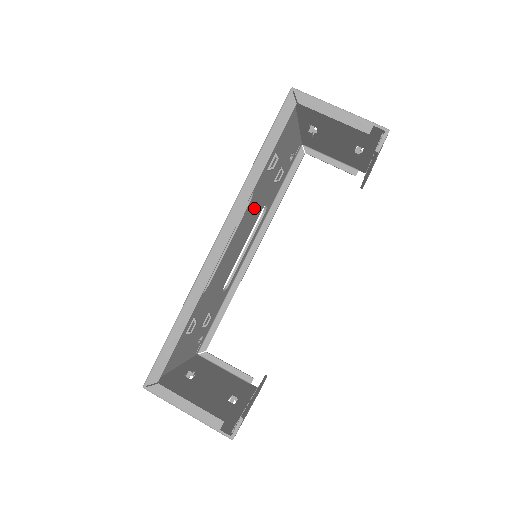
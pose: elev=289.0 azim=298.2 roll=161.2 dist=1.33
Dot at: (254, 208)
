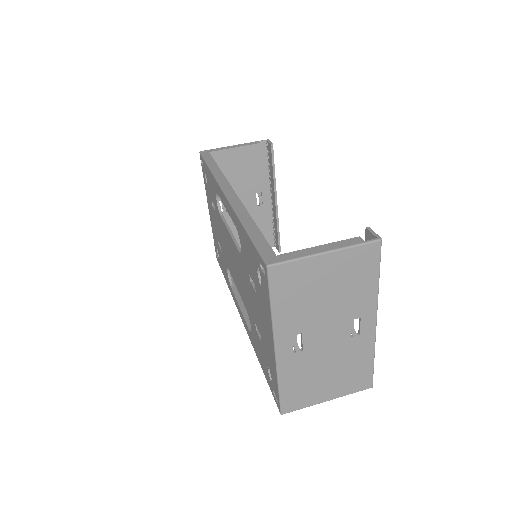
Dot at: occluded
